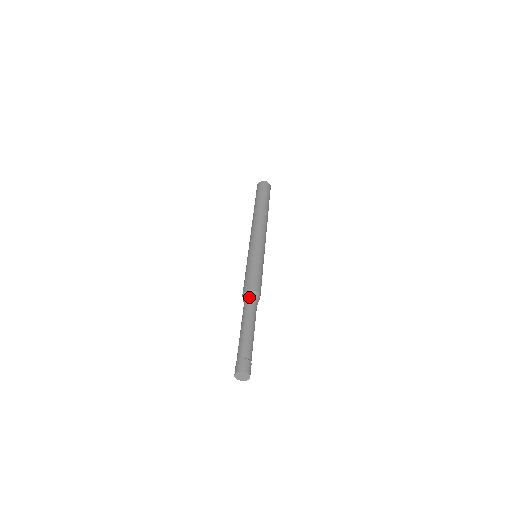
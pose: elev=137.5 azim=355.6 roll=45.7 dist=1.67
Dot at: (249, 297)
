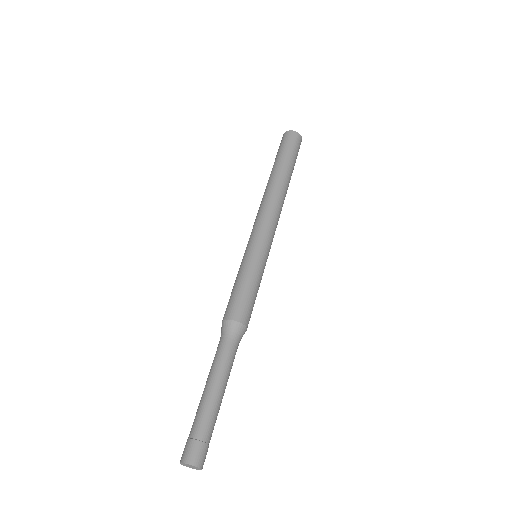
Dot at: (226, 331)
